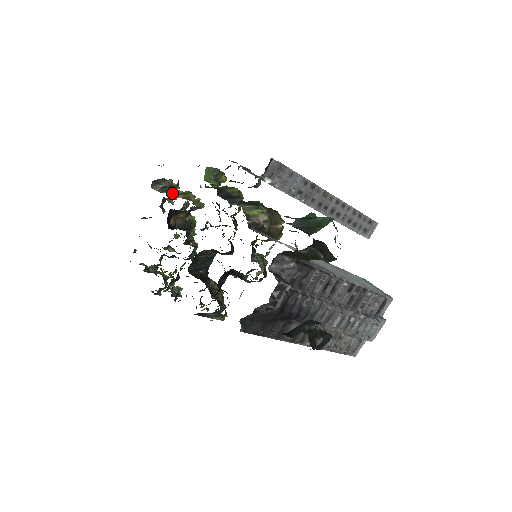
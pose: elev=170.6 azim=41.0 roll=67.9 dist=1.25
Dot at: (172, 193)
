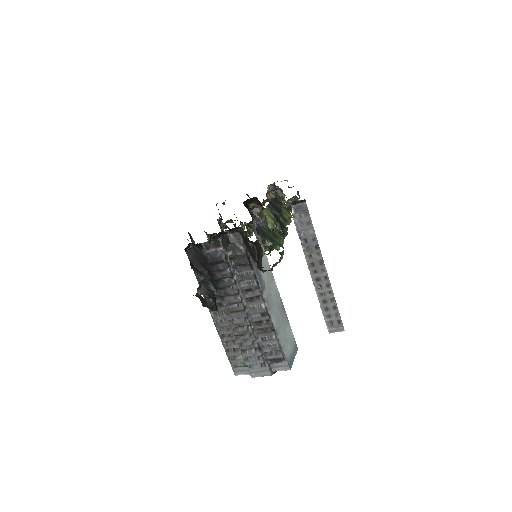
Dot at: (272, 196)
